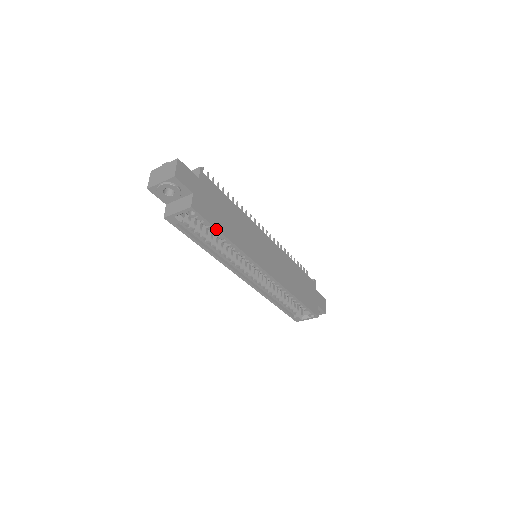
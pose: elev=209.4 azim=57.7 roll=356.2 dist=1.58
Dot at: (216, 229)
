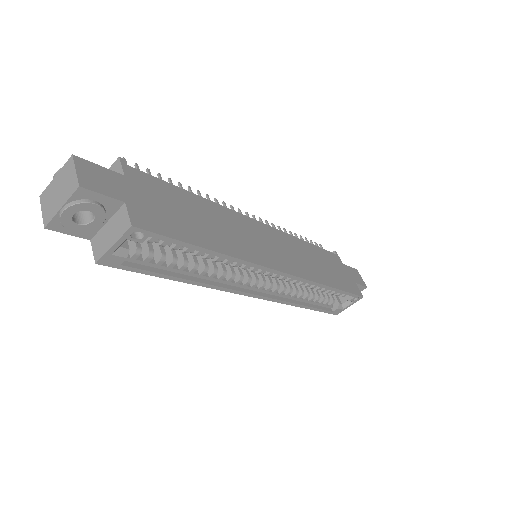
Dot at: (188, 244)
